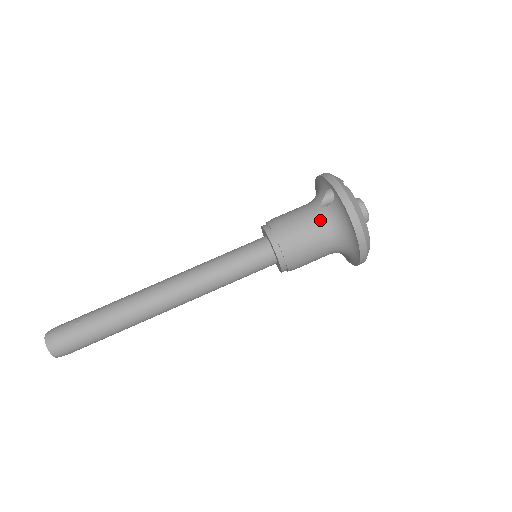
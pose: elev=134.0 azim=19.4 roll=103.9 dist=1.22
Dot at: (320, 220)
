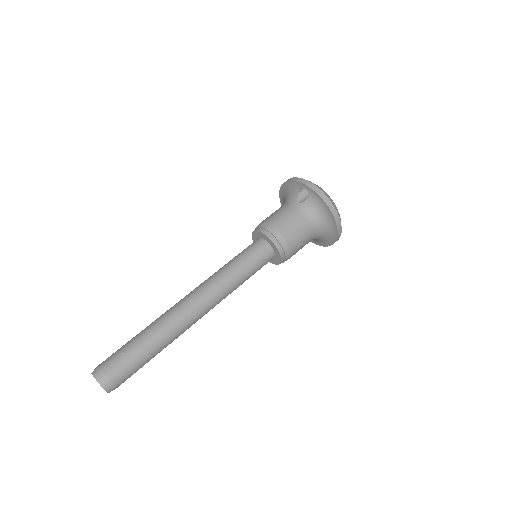
Dot at: (302, 214)
